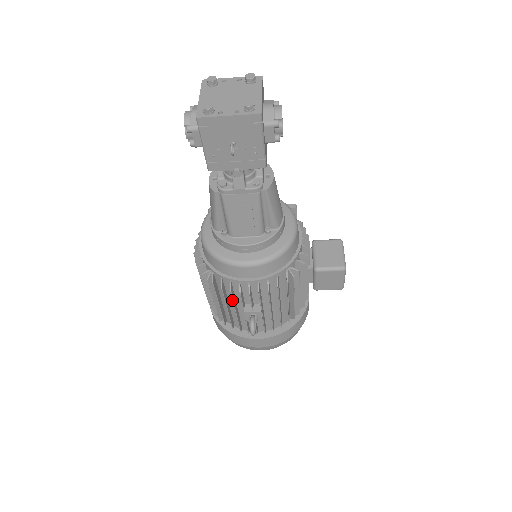
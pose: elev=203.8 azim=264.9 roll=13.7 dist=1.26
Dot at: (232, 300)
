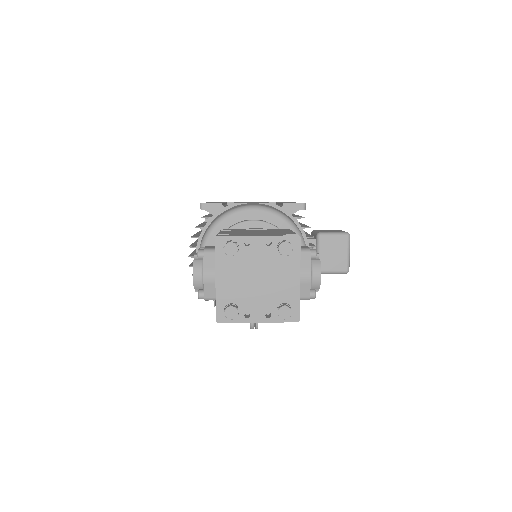
Dot at: occluded
